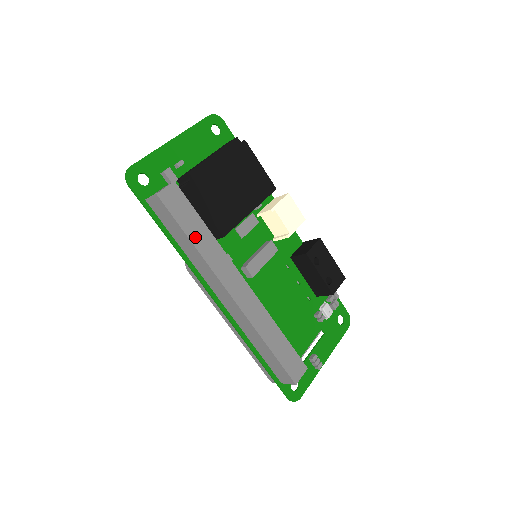
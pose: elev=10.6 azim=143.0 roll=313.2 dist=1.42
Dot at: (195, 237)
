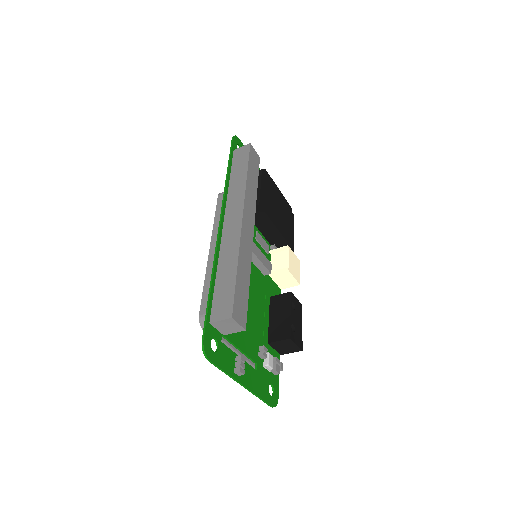
Dot at: (250, 176)
